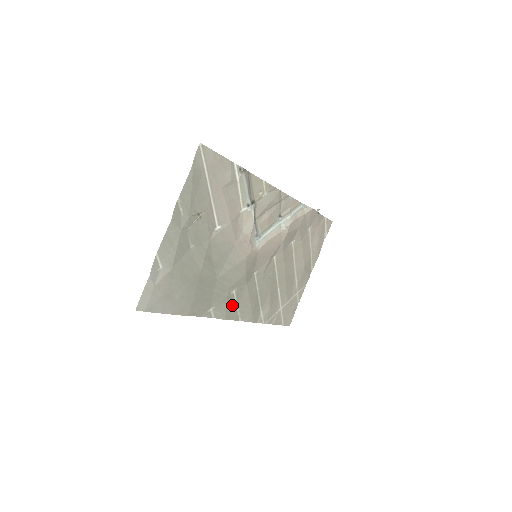
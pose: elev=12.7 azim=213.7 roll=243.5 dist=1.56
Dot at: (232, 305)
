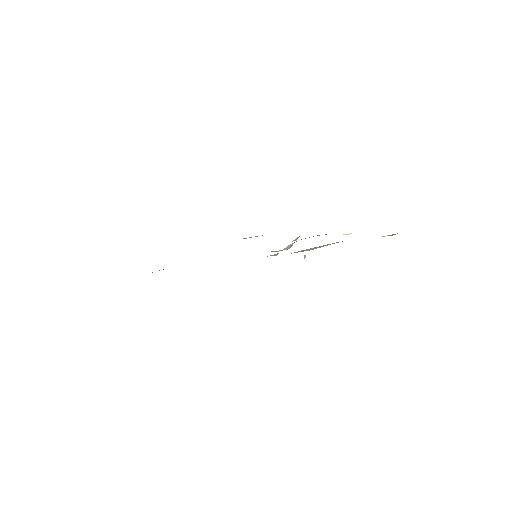
Dot at: occluded
